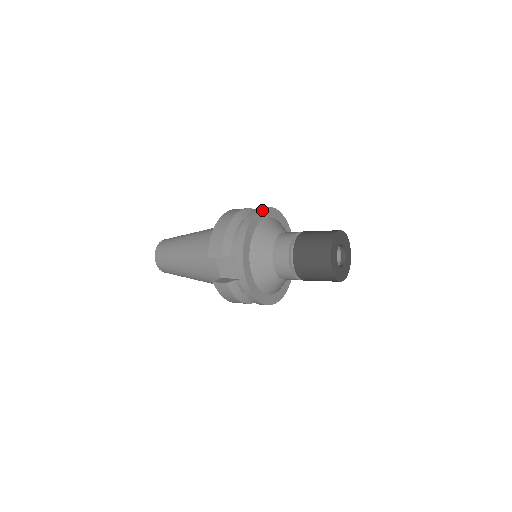
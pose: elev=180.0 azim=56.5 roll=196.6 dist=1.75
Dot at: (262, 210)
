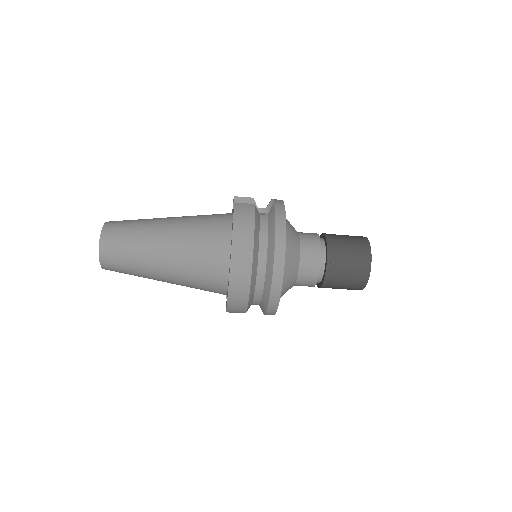
Dot at: occluded
